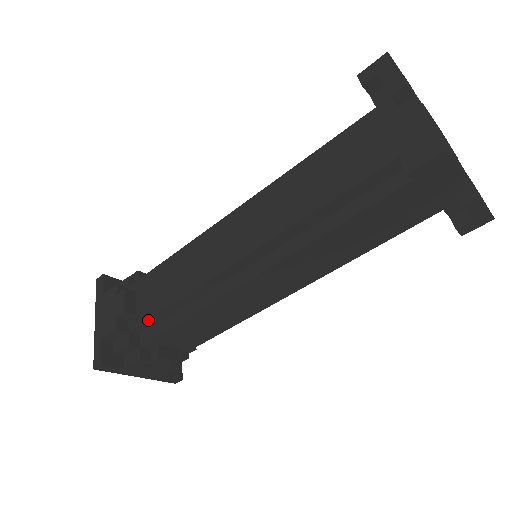
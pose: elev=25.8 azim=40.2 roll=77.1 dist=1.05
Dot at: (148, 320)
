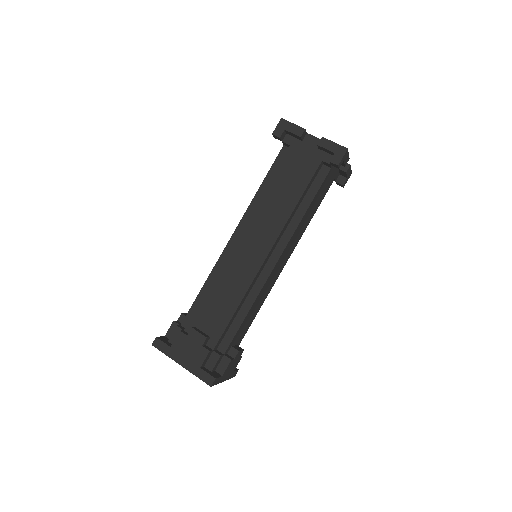
Dot at: (224, 332)
